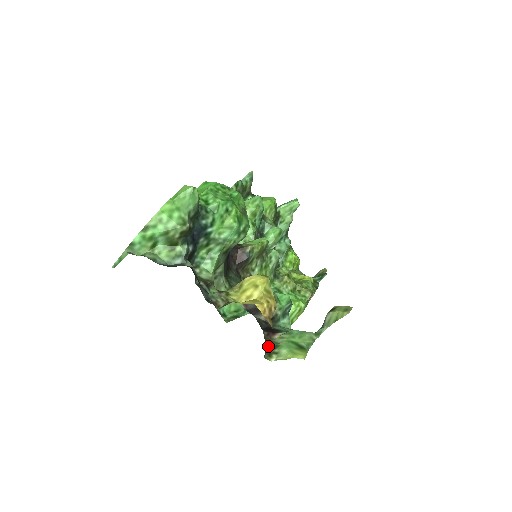
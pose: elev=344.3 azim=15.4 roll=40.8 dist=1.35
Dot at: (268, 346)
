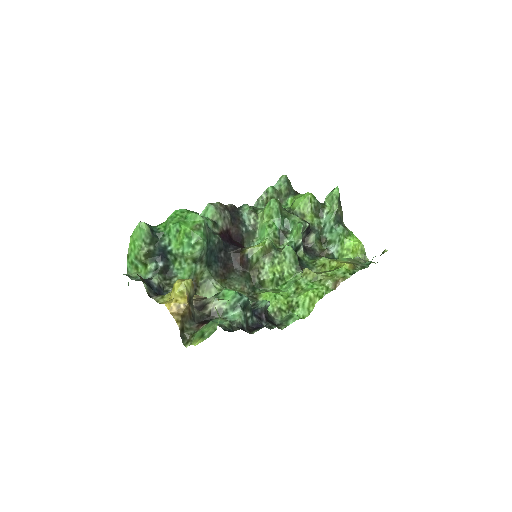
Dot at: (189, 335)
